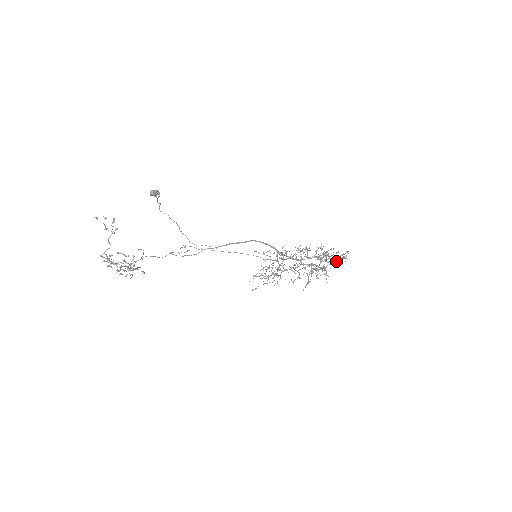
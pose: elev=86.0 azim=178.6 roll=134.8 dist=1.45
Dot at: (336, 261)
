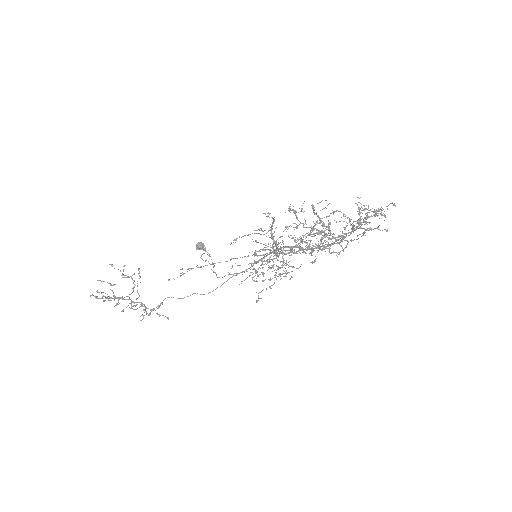
Dot at: (364, 220)
